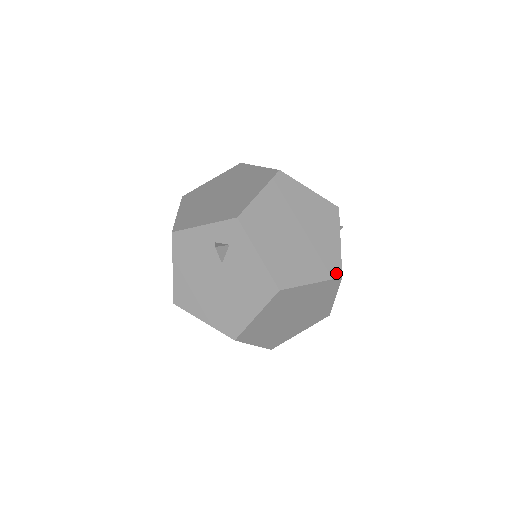
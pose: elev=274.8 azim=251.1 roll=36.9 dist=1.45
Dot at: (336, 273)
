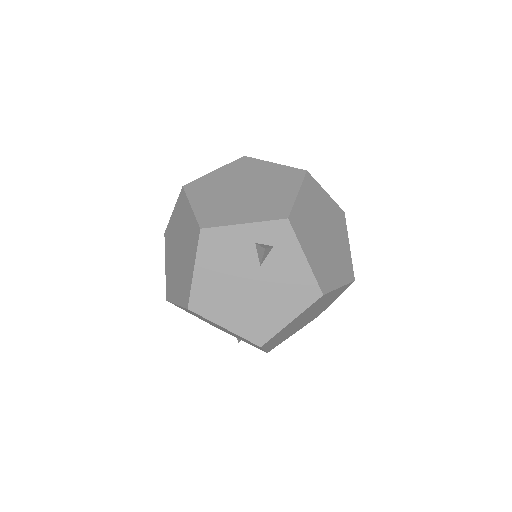
Dot at: (351, 276)
